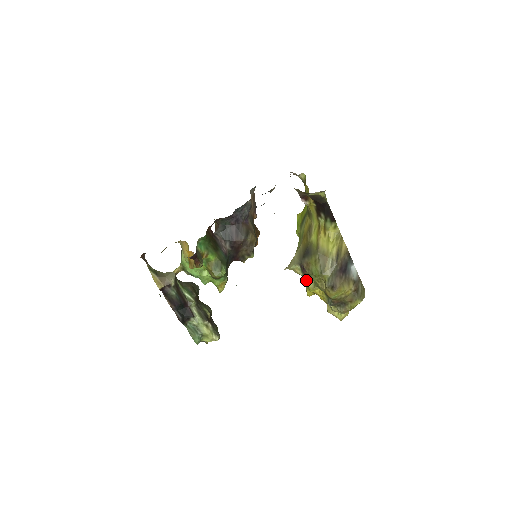
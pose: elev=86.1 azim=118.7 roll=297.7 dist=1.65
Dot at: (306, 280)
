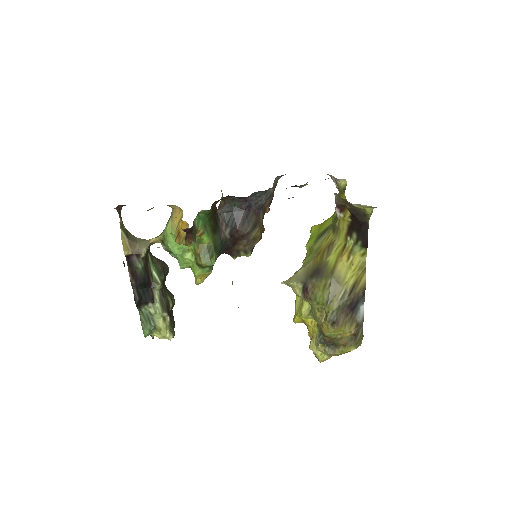
Dot at: (300, 303)
